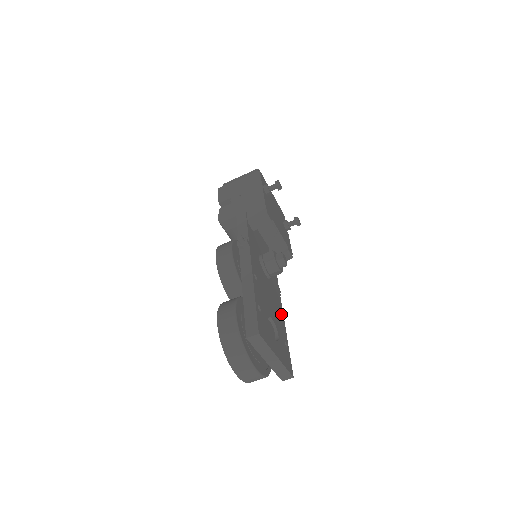
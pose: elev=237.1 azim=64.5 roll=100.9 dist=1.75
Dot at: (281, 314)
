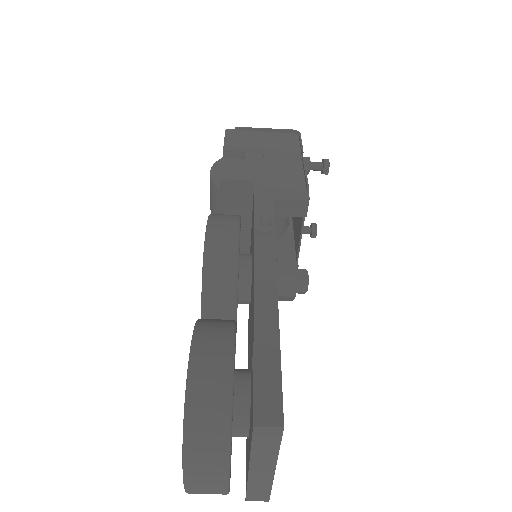
Dot at: occluded
